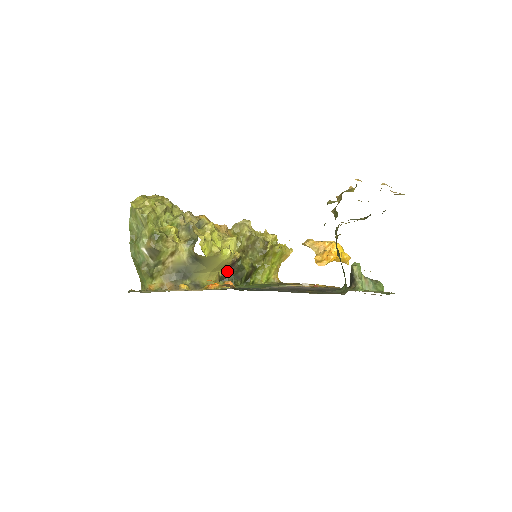
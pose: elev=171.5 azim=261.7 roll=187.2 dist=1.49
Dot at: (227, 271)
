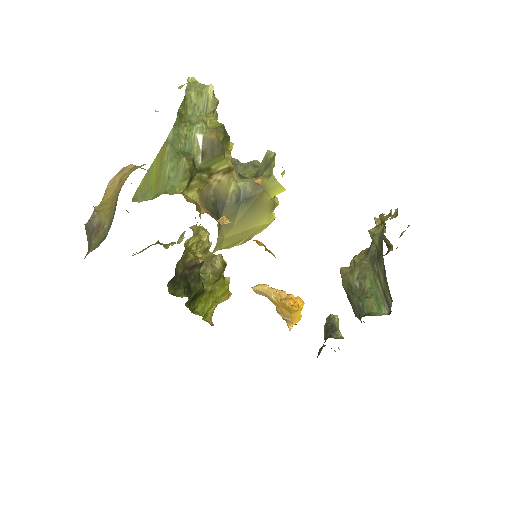
Dot at: (183, 272)
